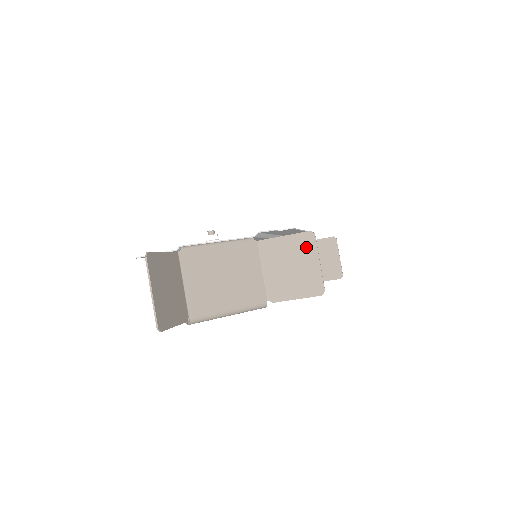
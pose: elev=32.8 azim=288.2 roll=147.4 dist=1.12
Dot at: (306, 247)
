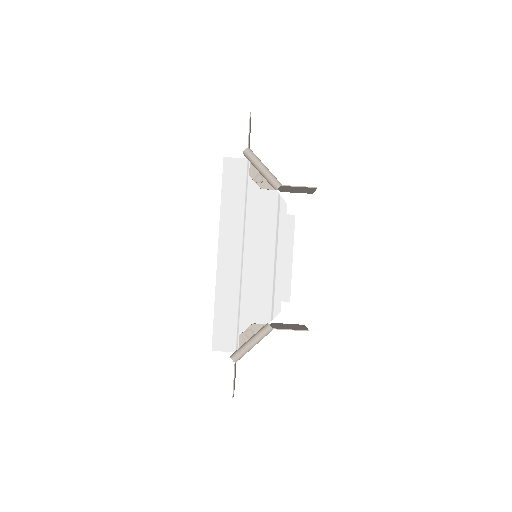
Dot at: (308, 191)
